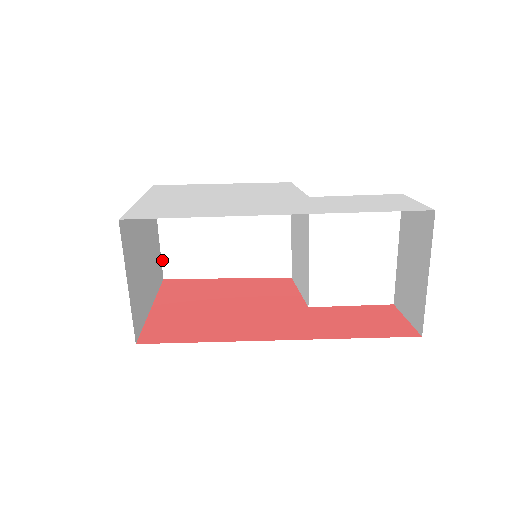
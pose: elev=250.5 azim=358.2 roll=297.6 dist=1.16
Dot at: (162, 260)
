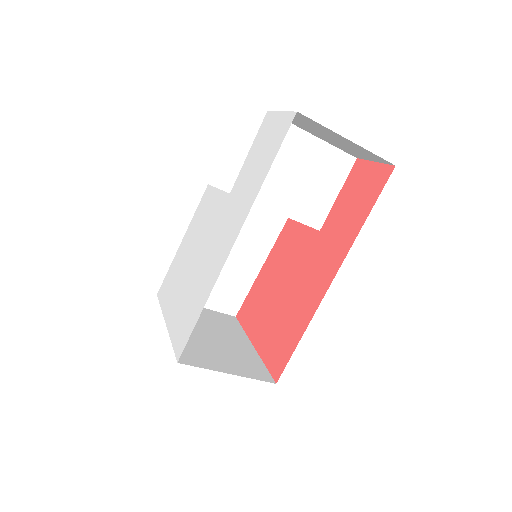
Dot at: (220, 312)
